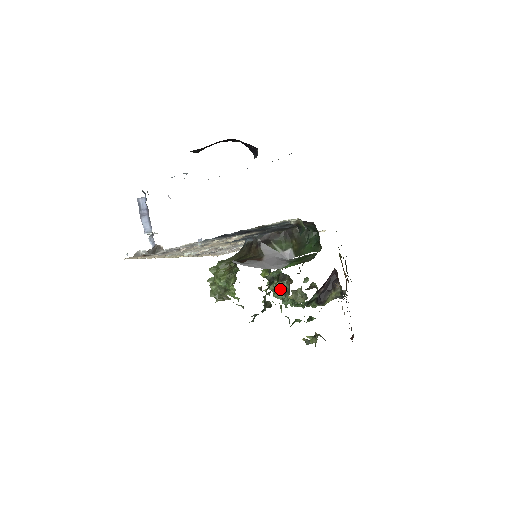
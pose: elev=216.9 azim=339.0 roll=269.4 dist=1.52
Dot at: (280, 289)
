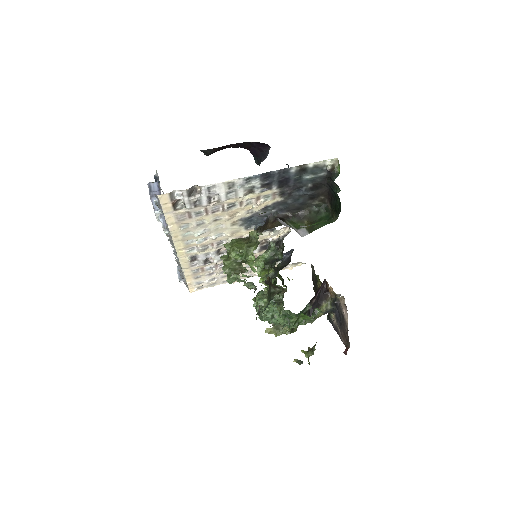
Dot at: (272, 302)
